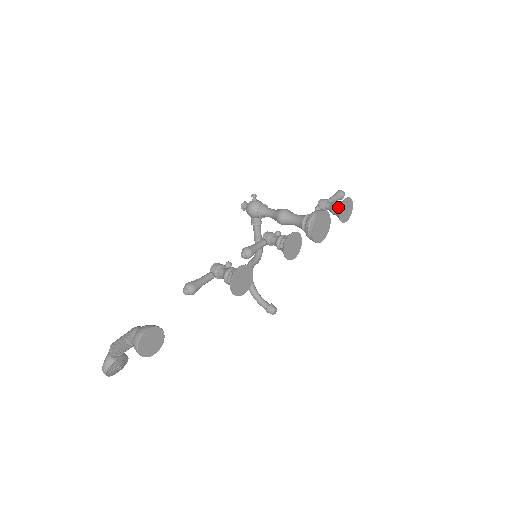
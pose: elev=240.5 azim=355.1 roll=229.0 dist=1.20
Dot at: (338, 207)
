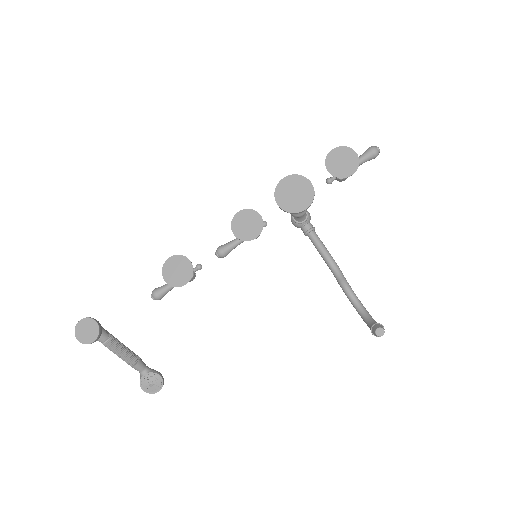
Dot at: (328, 164)
